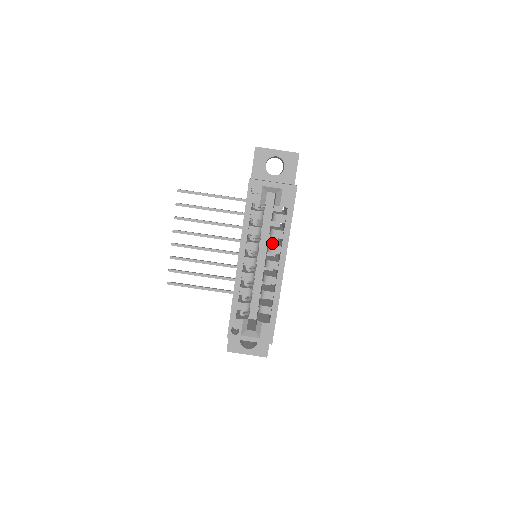
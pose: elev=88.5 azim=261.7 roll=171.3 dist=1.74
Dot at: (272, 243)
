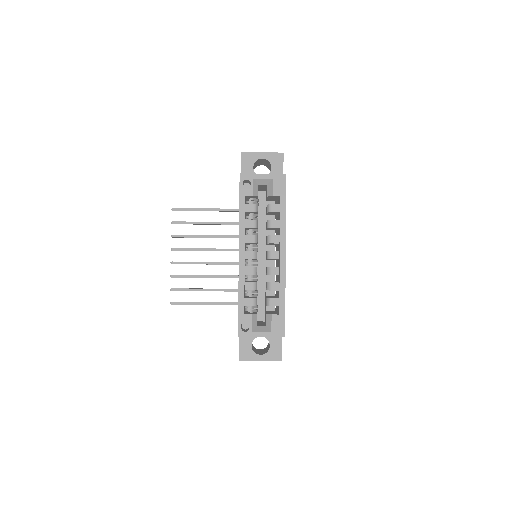
Dot at: occluded
